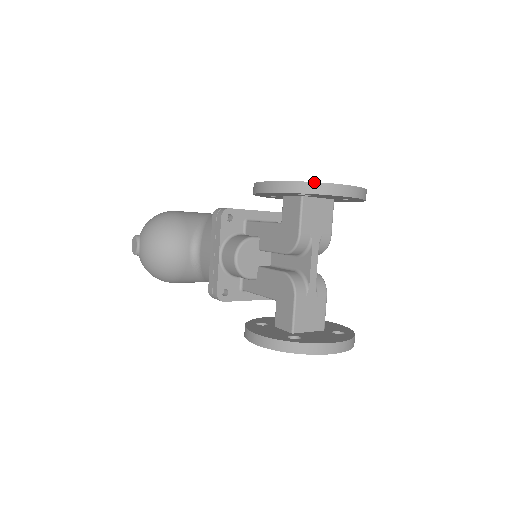
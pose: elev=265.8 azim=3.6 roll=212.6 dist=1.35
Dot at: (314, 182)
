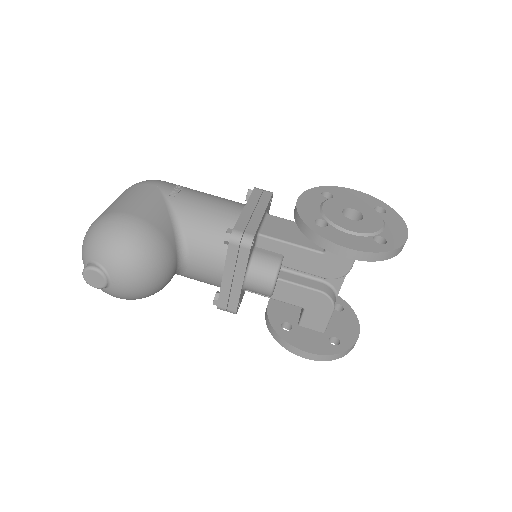
Dot at: (399, 248)
